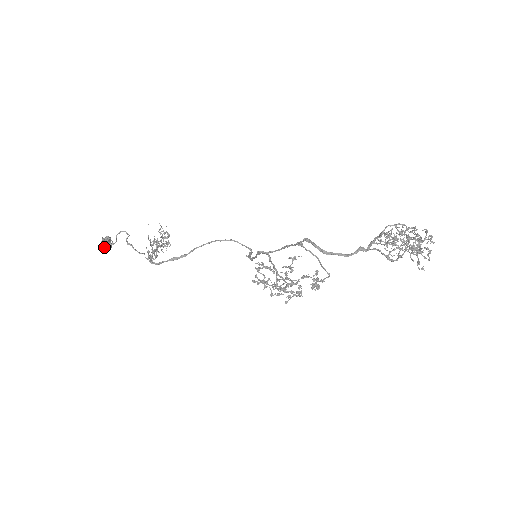
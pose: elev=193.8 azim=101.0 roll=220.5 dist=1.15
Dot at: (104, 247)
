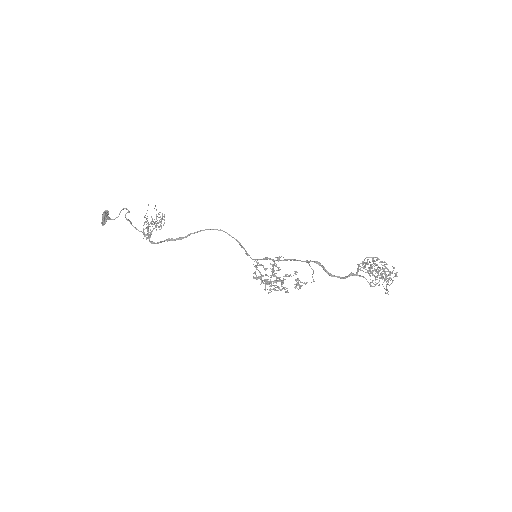
Dot at: (104, 221)
